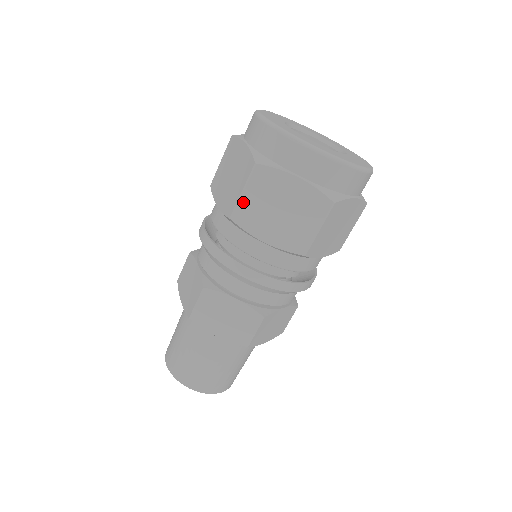
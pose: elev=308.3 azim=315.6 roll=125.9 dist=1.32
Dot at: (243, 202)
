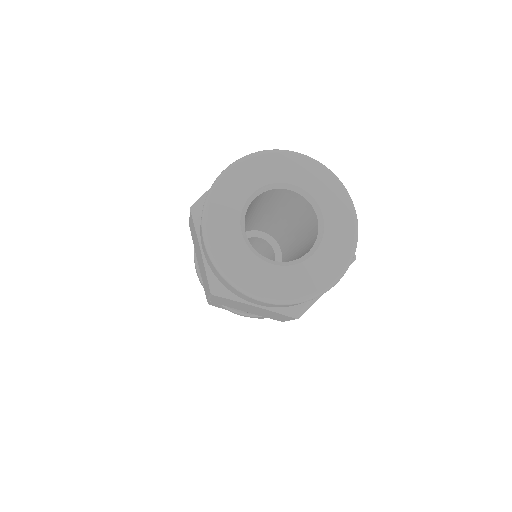
Dot at: (213, 300)
